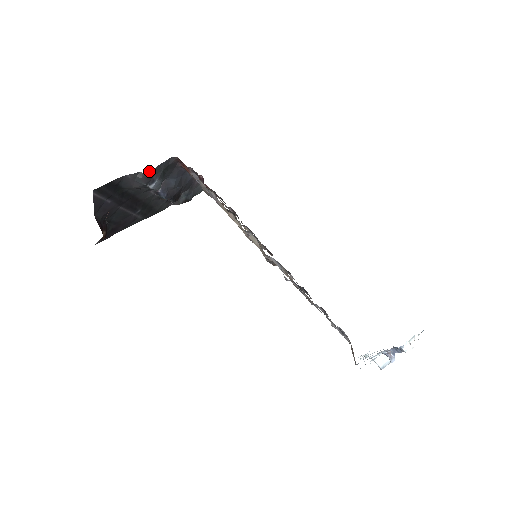
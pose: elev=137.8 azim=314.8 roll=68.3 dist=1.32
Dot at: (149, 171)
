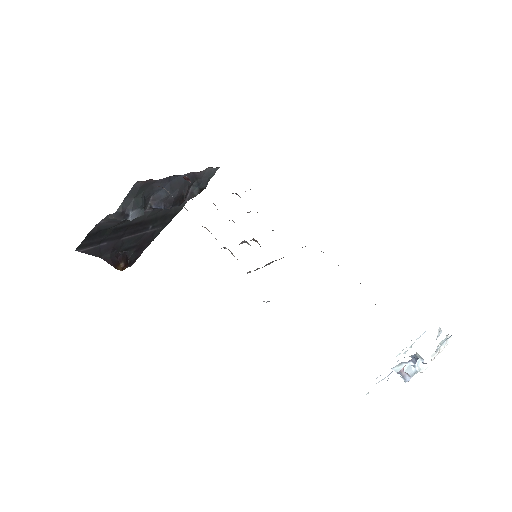
Dot at: (117, 210)
